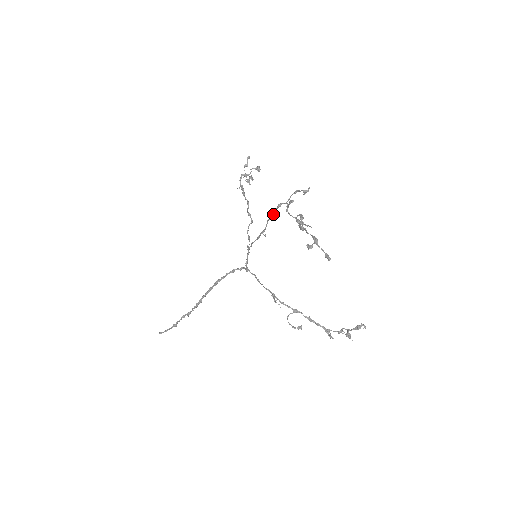
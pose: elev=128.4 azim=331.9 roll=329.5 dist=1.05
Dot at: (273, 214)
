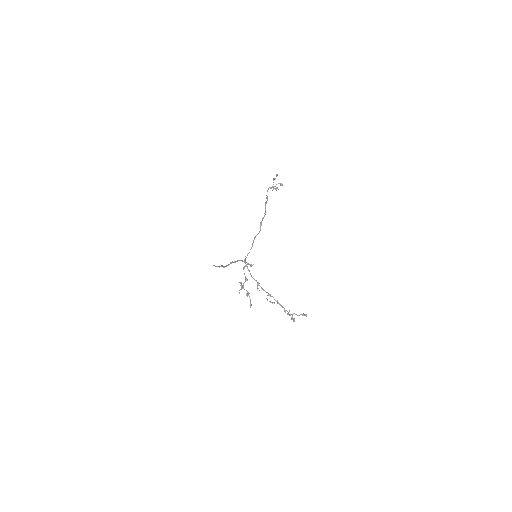
Dot at: occluded
